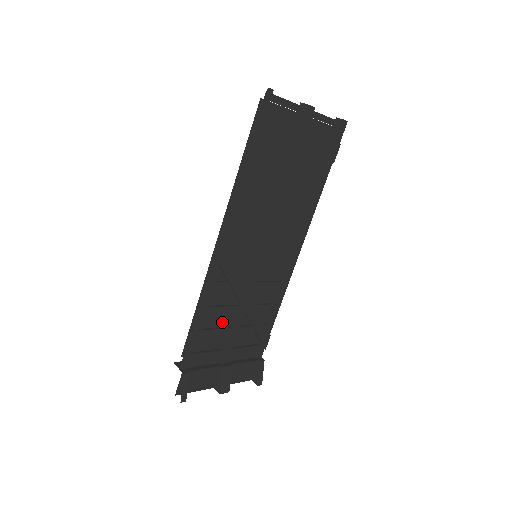
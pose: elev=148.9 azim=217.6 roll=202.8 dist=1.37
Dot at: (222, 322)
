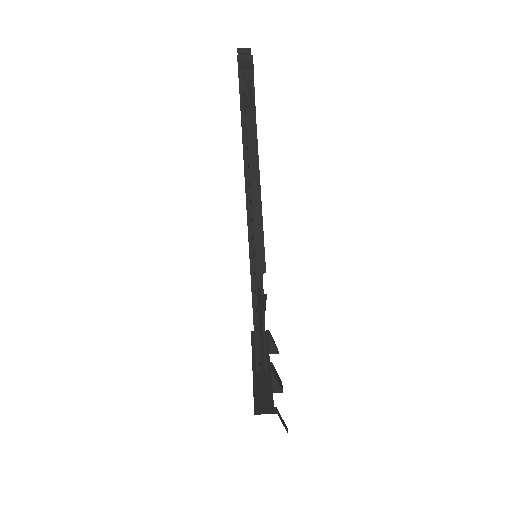
Dot at: occluded
